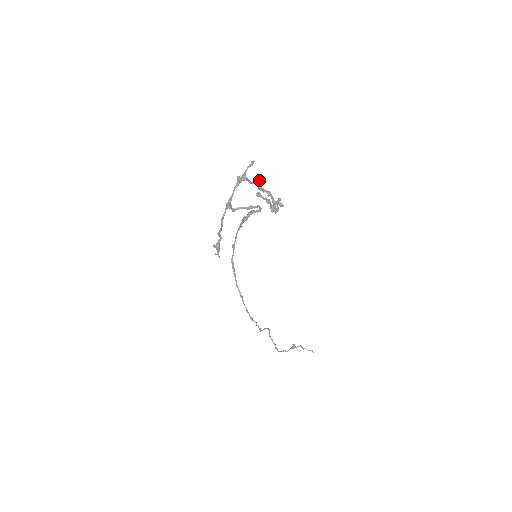
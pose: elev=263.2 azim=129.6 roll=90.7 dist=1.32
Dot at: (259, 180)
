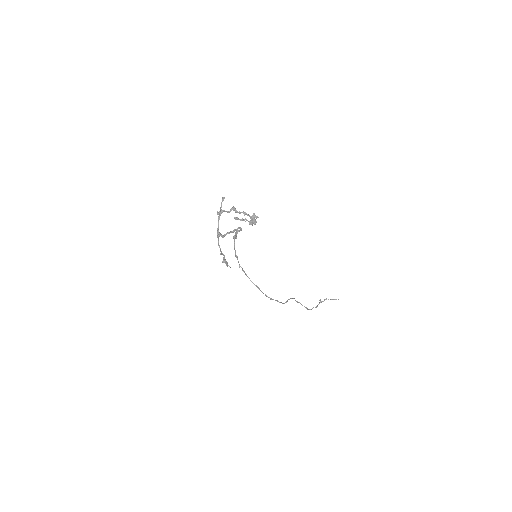
Dot at: (234, 207)
